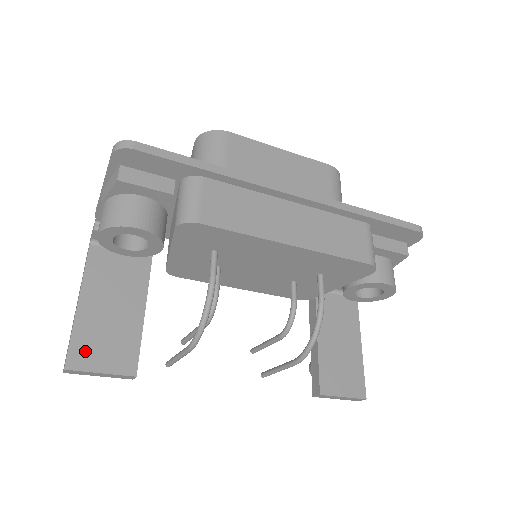
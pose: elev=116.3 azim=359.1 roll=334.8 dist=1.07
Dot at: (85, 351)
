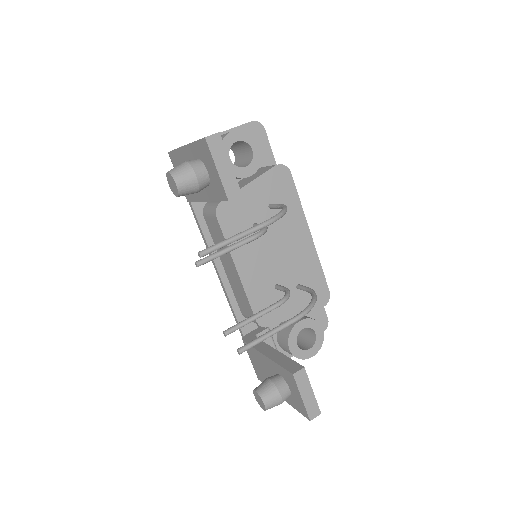
Dot at: occluded
